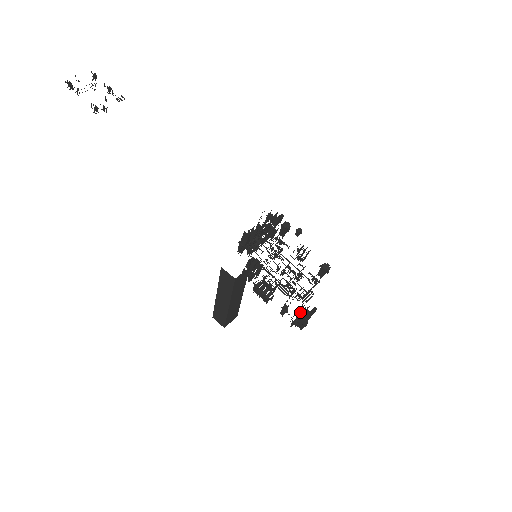
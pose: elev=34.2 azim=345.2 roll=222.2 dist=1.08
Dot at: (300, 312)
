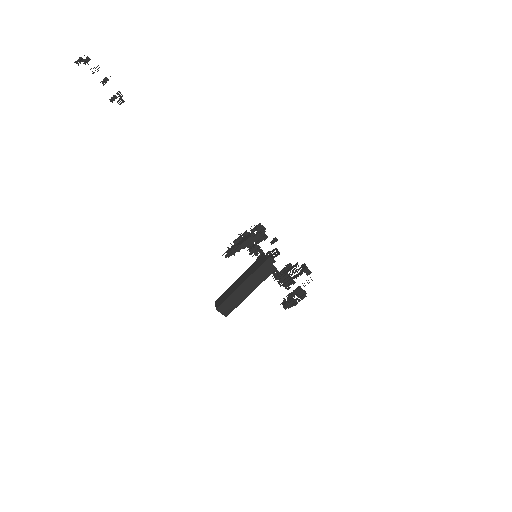
Dot at: (298, 294)
